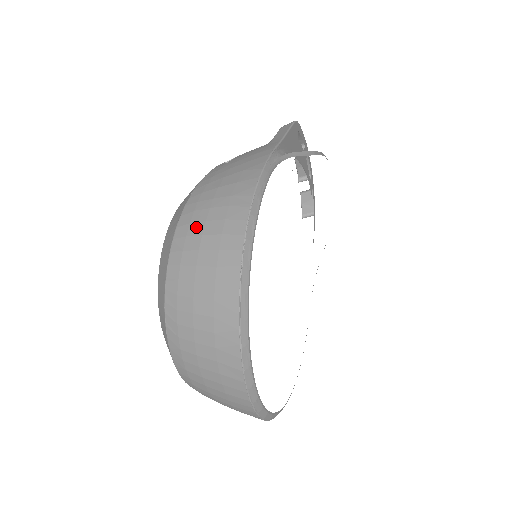
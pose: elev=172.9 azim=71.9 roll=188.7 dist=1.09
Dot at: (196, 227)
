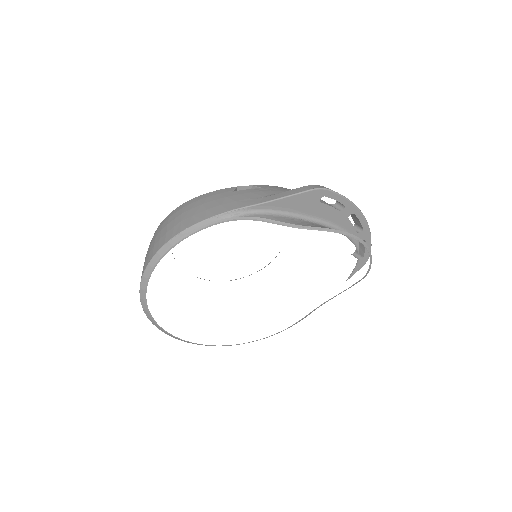
Dot at: (166, 223)
